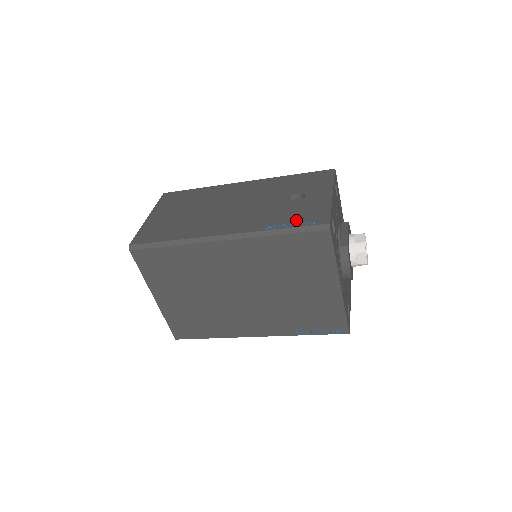
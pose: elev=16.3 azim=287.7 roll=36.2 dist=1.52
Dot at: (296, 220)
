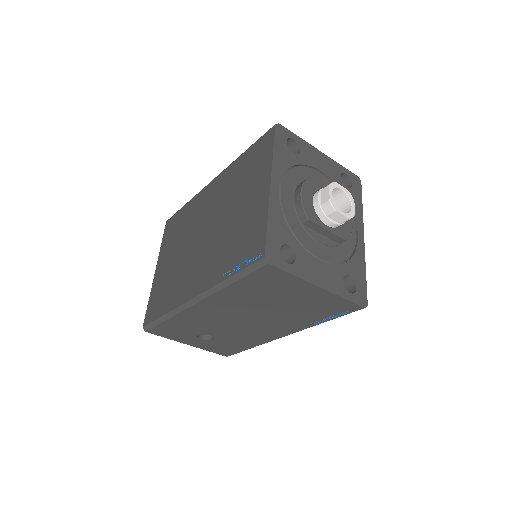
Dot at: occluded
